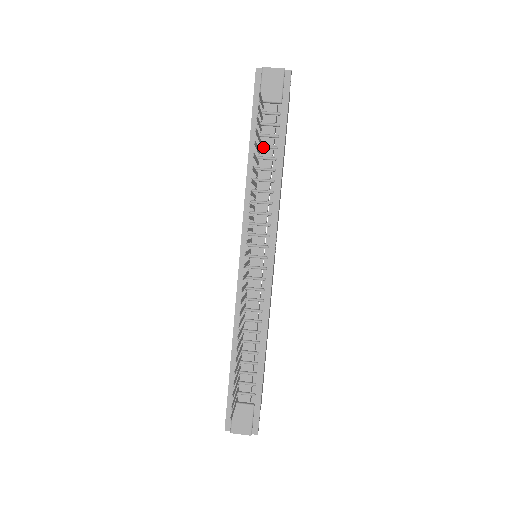
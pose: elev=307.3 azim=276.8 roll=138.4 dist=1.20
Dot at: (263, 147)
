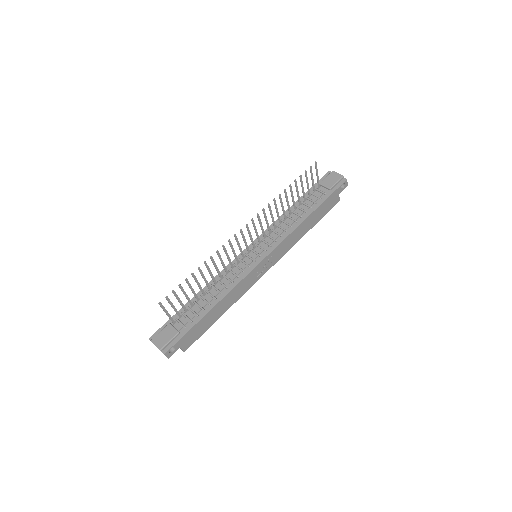
Dot at: (304, 203)
